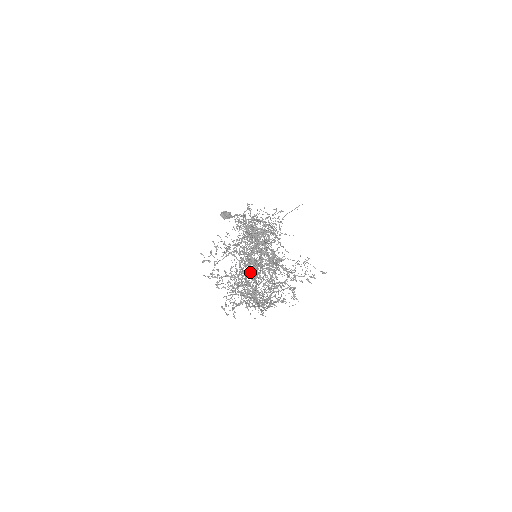
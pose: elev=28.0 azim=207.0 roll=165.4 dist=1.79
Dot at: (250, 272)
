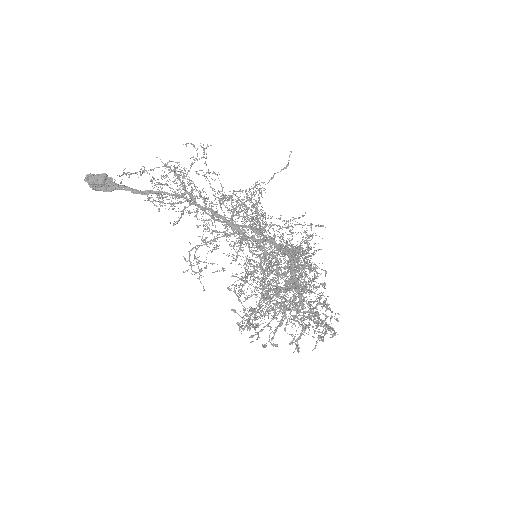
Dot at: (328, 309)
